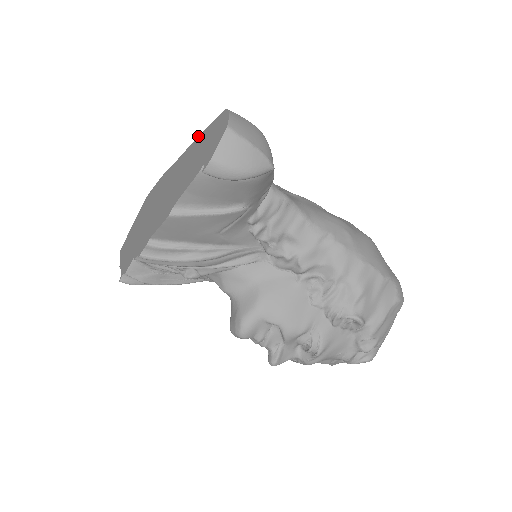
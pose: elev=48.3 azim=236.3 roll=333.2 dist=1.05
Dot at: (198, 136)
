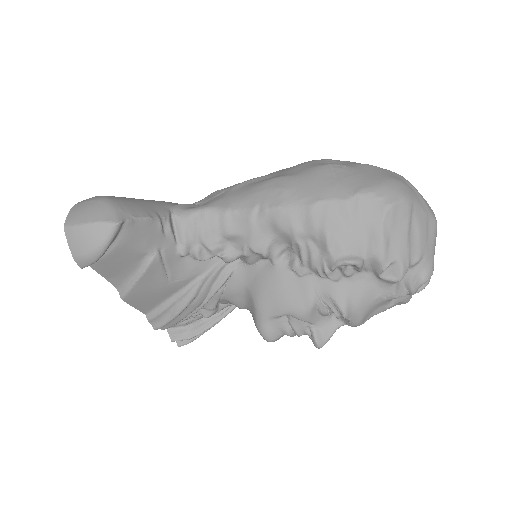
Dot at: occluded
